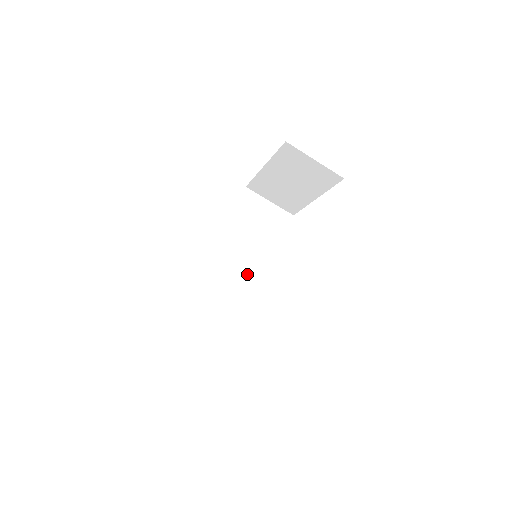
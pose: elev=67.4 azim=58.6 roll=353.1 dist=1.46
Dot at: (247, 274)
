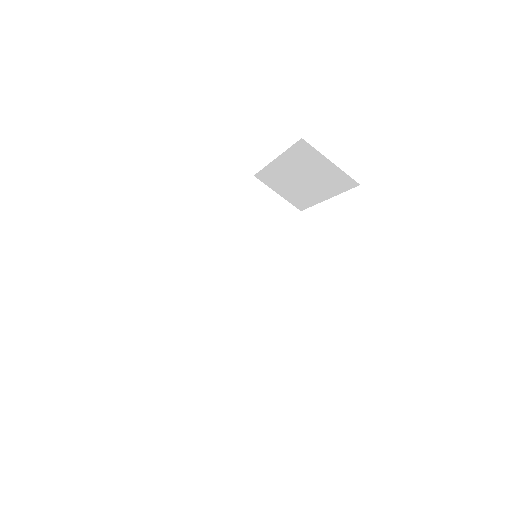
Dot at: (245, 270)
